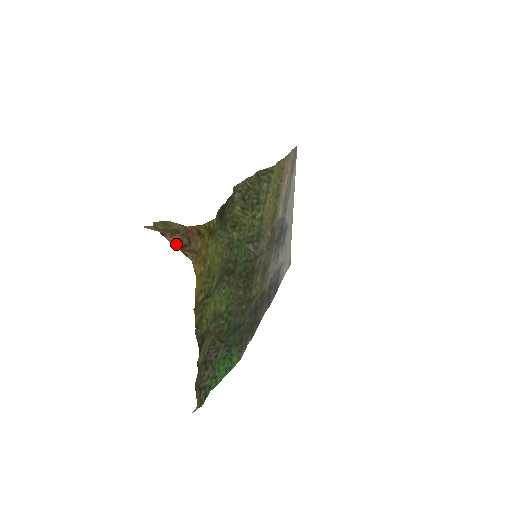
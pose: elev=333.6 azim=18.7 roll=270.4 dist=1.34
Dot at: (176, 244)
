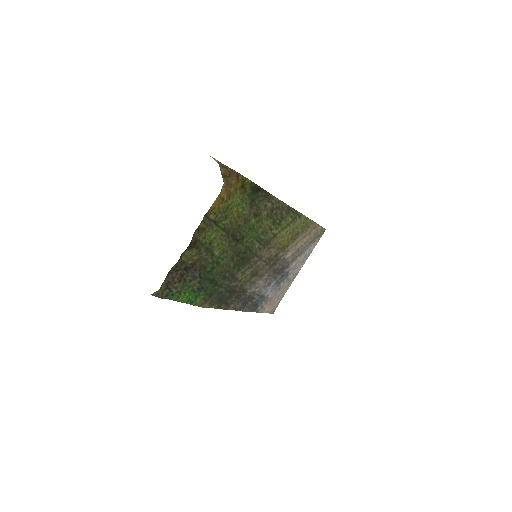
Dot at: (222, 172)
